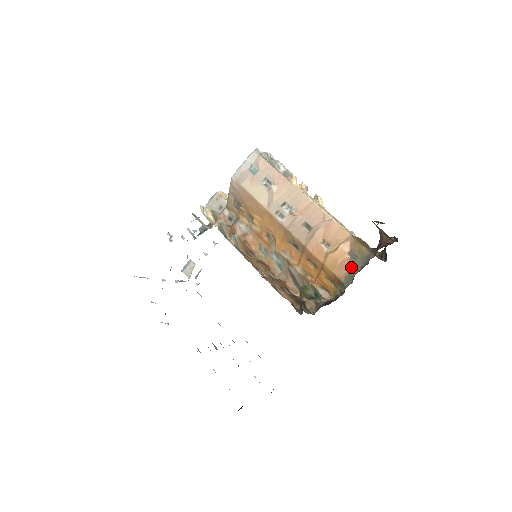
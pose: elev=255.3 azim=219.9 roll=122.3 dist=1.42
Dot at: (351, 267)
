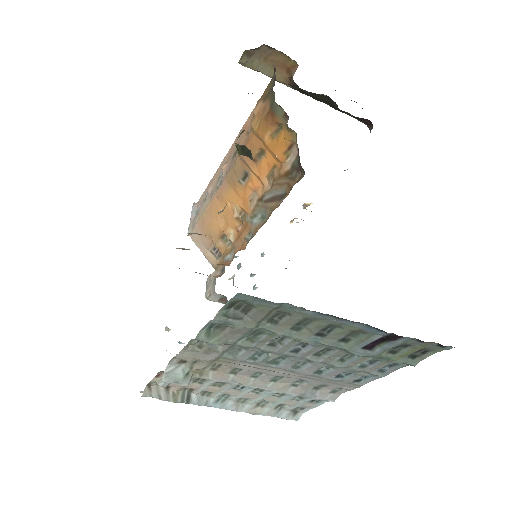
Dot at: (268, 97)
